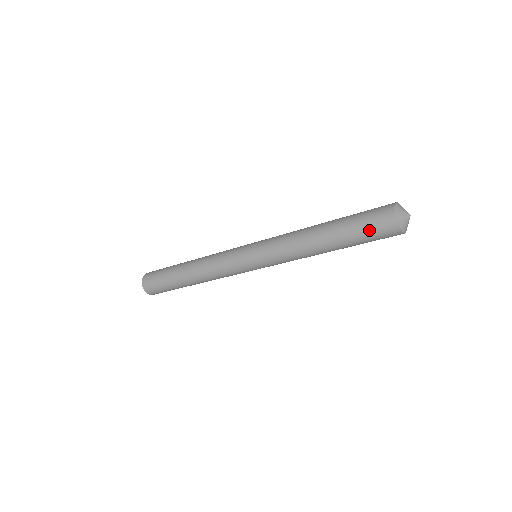
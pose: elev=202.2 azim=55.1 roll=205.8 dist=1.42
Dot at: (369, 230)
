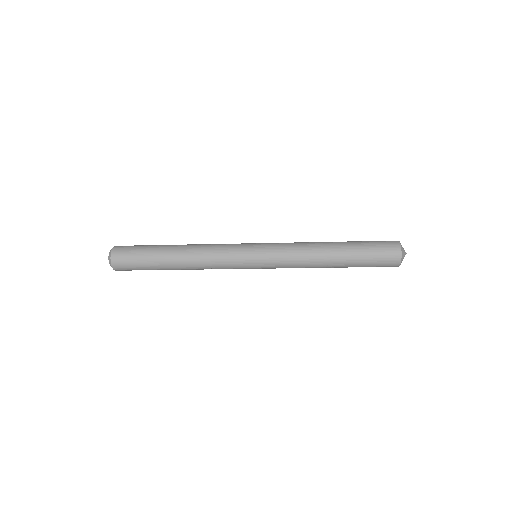
Dot at: (376, 259)
